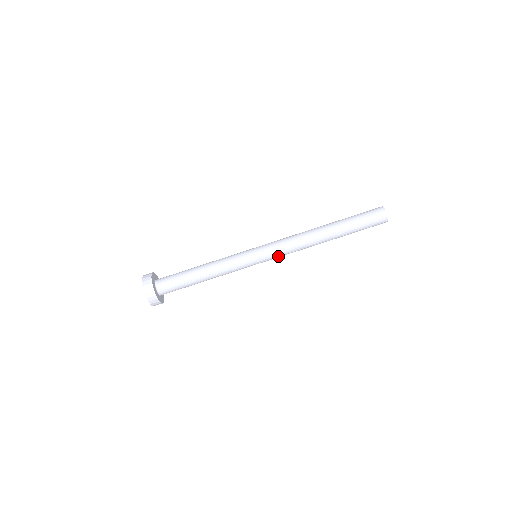
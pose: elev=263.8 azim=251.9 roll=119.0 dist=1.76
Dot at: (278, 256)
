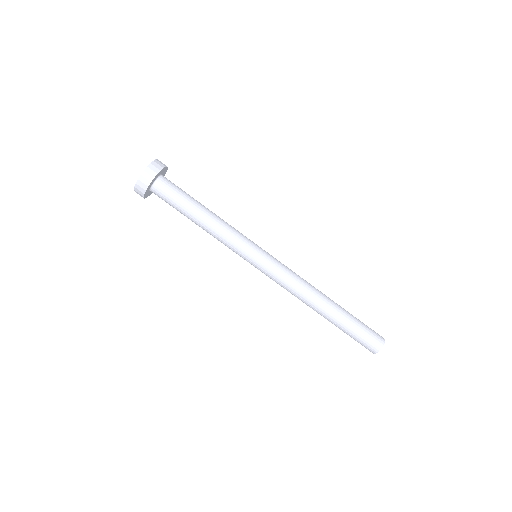
Dot at: occluded
